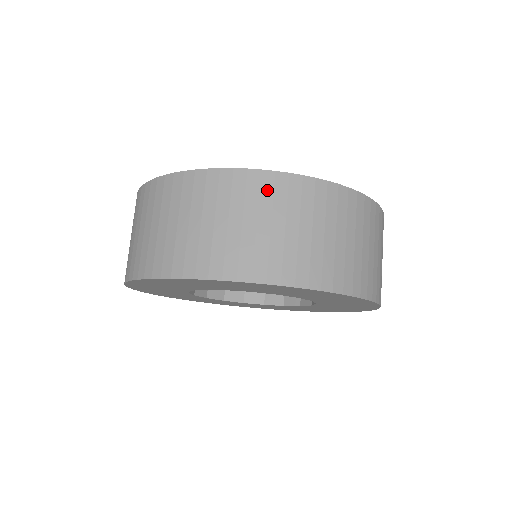
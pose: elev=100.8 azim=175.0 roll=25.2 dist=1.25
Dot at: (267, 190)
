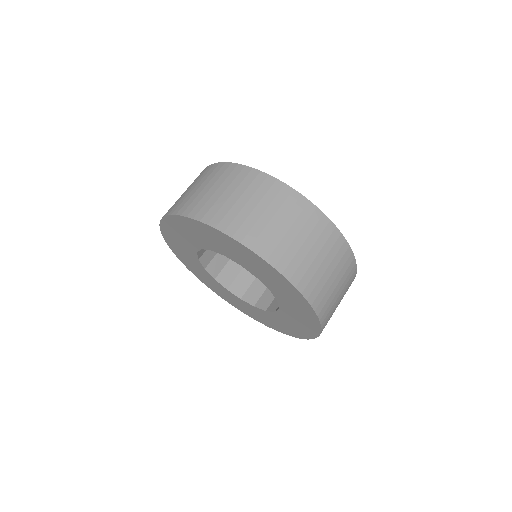
Dot at: (290, 202)
